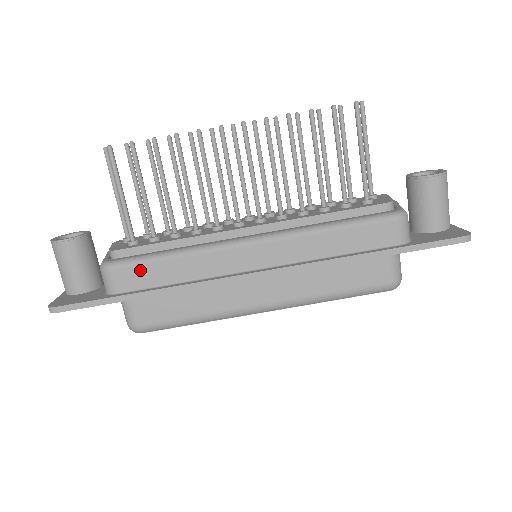
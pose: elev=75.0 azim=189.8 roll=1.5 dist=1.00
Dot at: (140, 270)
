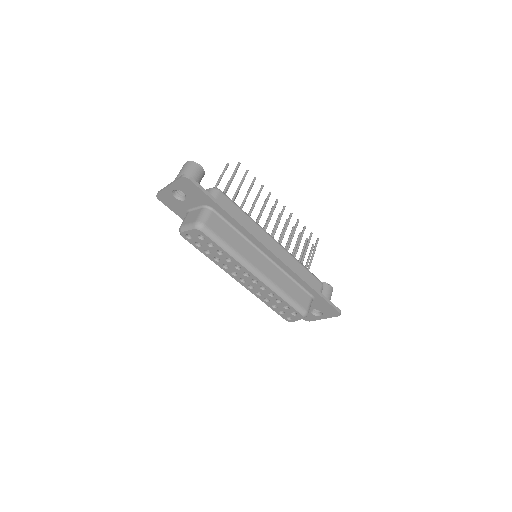
Dot at: (231, 204)
